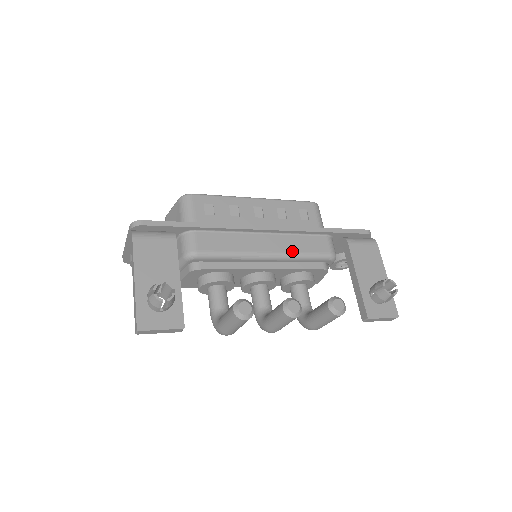
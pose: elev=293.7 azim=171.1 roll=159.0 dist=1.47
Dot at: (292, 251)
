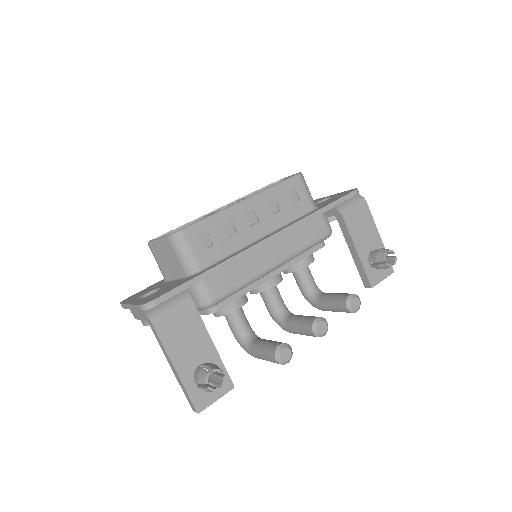
Dot at: (296, 250)
